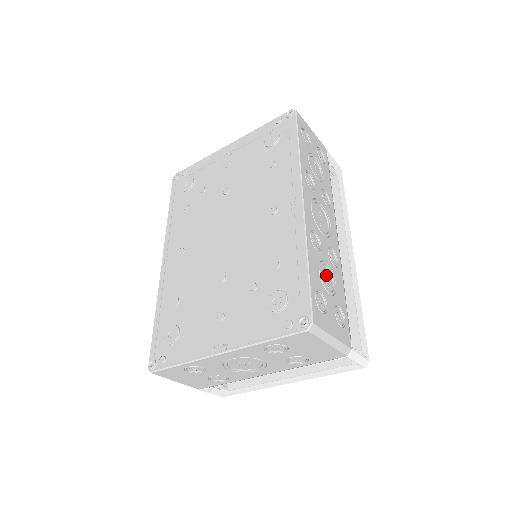
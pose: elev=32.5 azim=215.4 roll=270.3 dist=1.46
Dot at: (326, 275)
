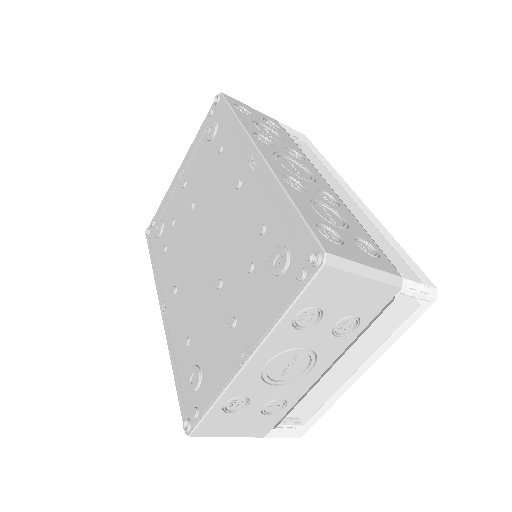
Dot at: (326, 212)
